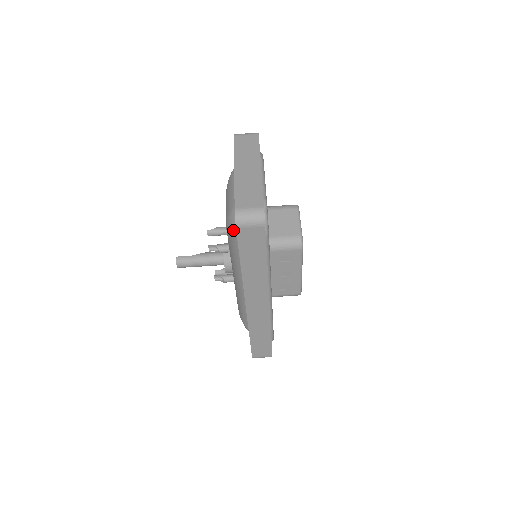
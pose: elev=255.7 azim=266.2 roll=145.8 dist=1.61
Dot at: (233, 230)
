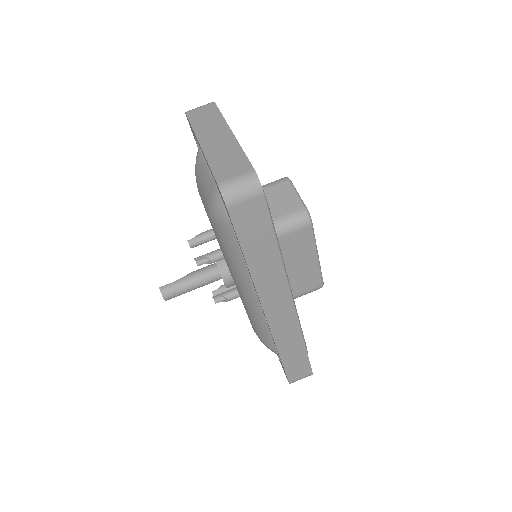
Dot at: (222, 220)
